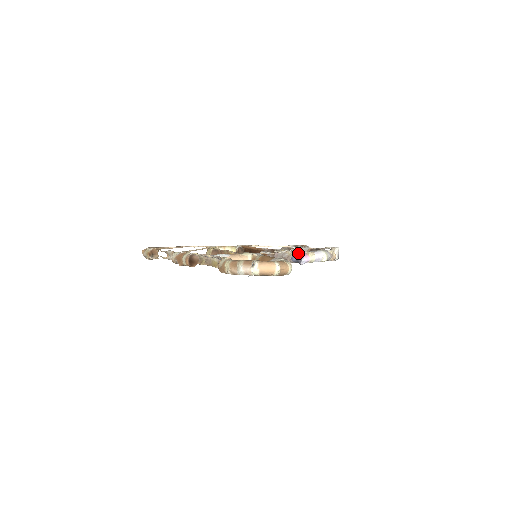
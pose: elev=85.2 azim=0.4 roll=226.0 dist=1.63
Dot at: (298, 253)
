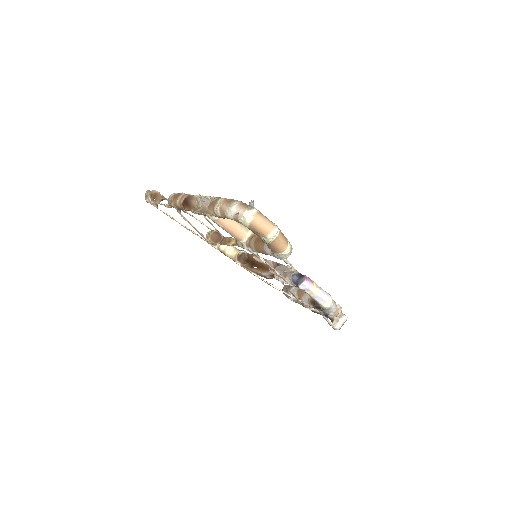
Dot at: occluded
